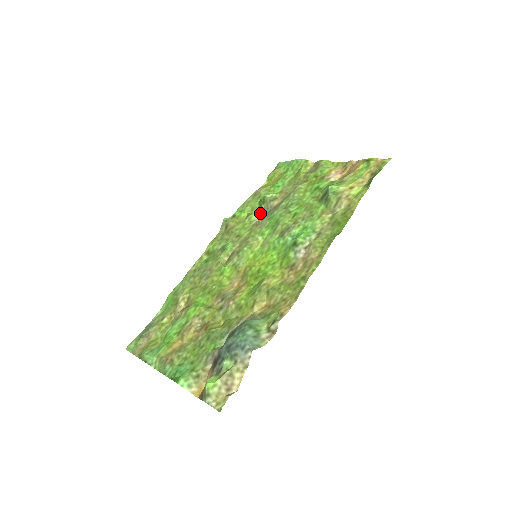
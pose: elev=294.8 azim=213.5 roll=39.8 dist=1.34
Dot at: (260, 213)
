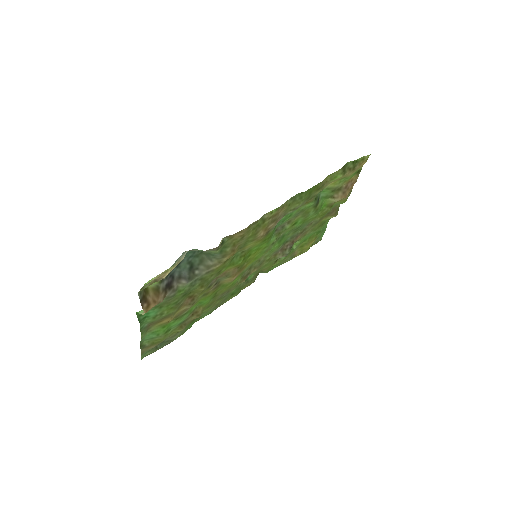
Dot at: (286, 256)
